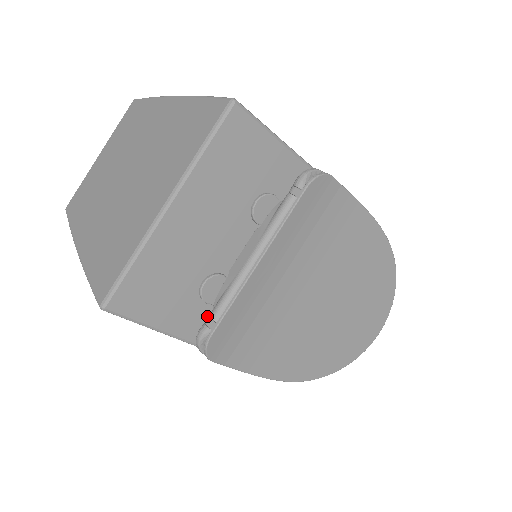
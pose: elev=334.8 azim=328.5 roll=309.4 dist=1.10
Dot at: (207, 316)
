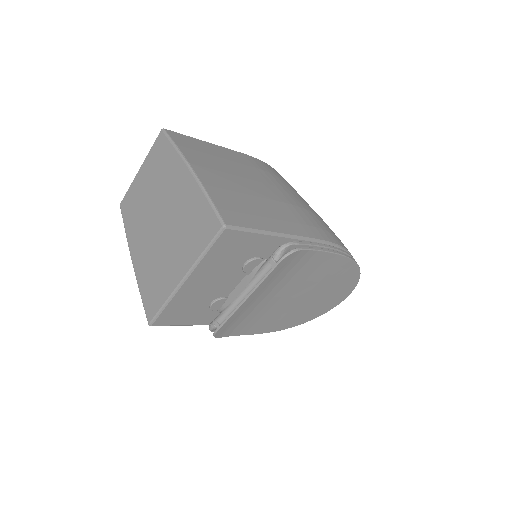
Dot at: (216, 314)
